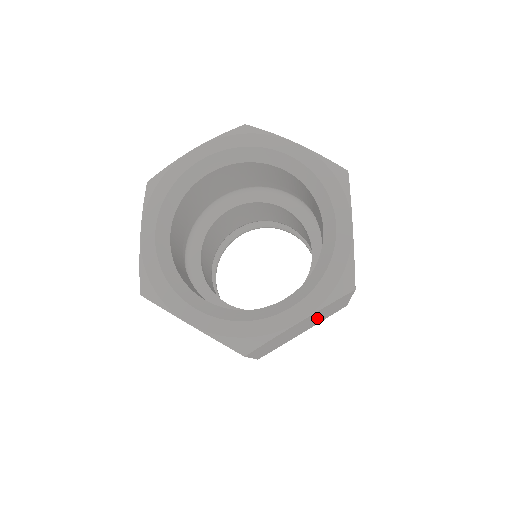
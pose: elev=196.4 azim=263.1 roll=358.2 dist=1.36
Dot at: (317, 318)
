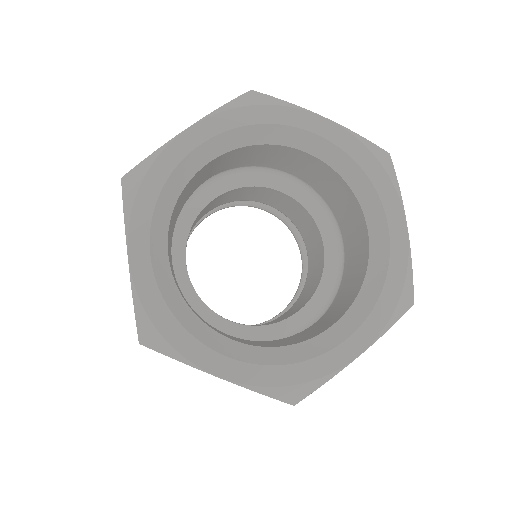
Dot at: occluded
